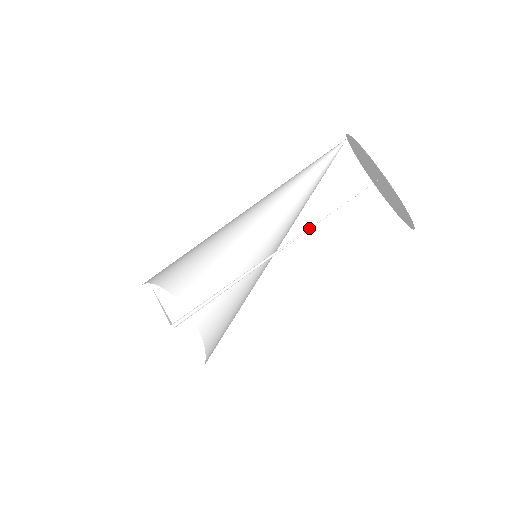
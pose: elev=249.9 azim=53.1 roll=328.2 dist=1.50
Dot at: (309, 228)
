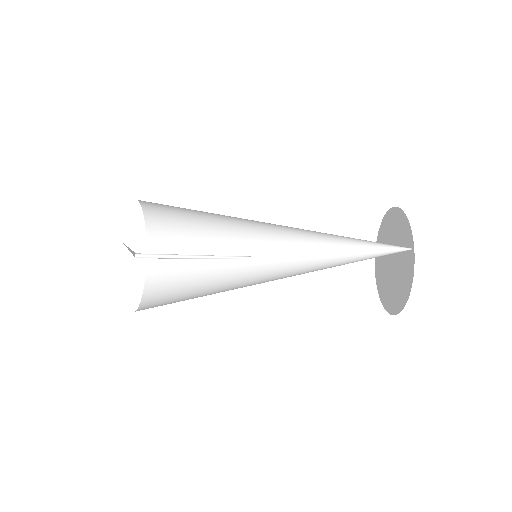
Dot at: occluded
